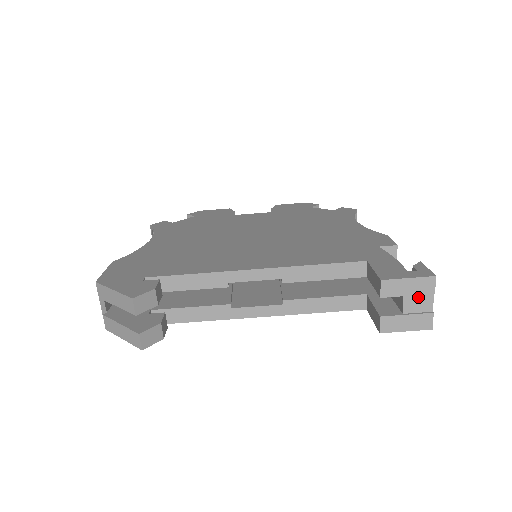
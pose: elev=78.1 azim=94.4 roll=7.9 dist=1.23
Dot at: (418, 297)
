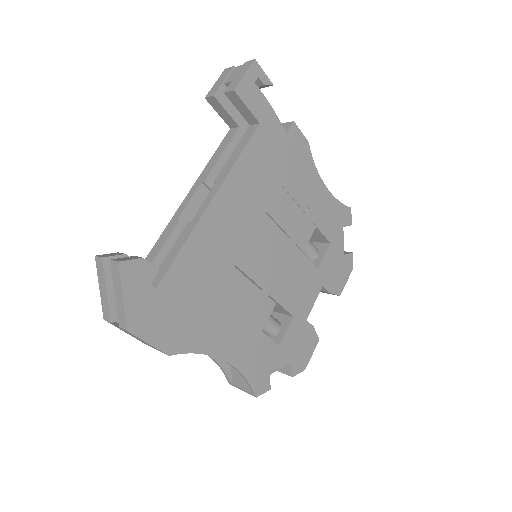
Dot at: (231, 75)
